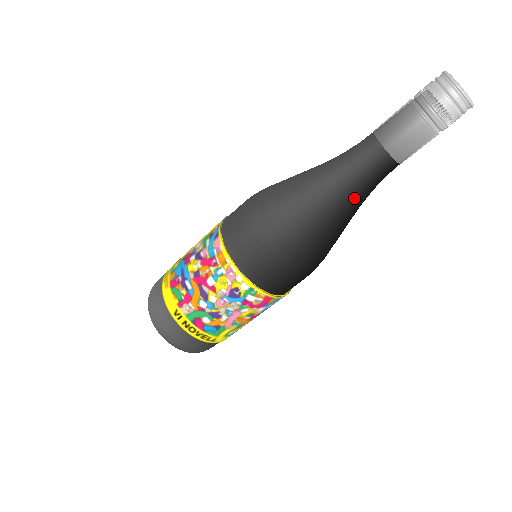
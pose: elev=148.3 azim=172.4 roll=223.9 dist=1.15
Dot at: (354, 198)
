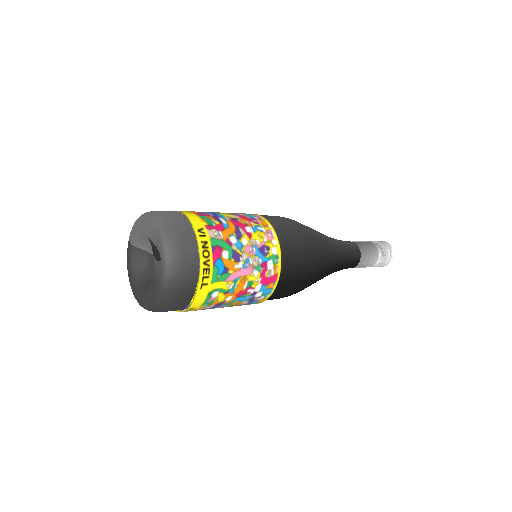
Dot at: (340, 260)
